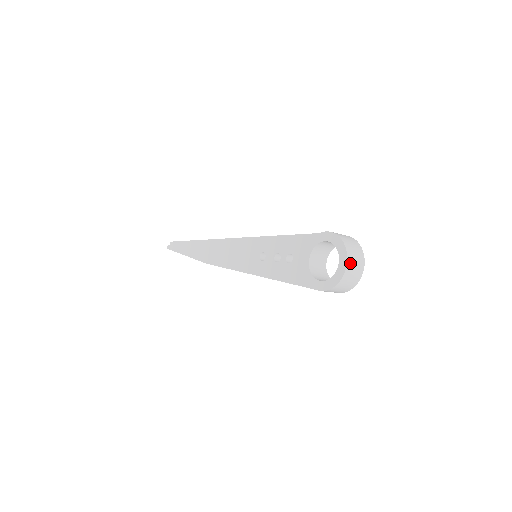
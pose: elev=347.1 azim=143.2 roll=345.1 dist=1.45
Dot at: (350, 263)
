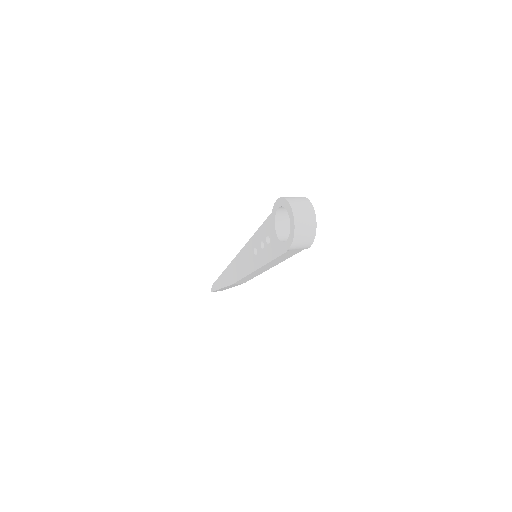
Dot at: (297, 214)
